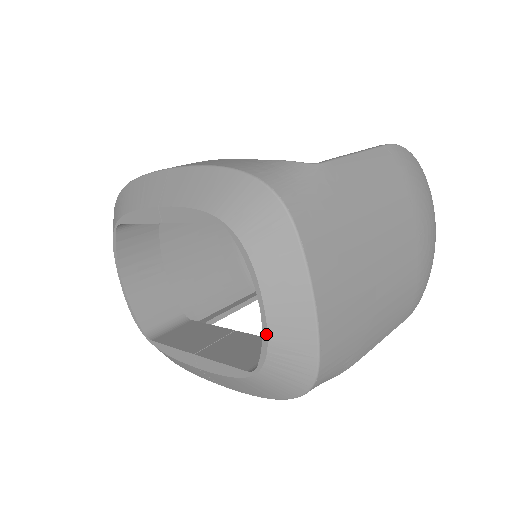
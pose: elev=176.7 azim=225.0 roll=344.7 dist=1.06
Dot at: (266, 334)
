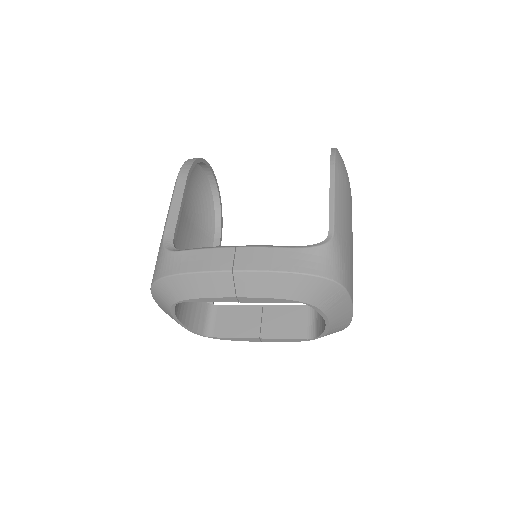
Dot at: (328, 330)
